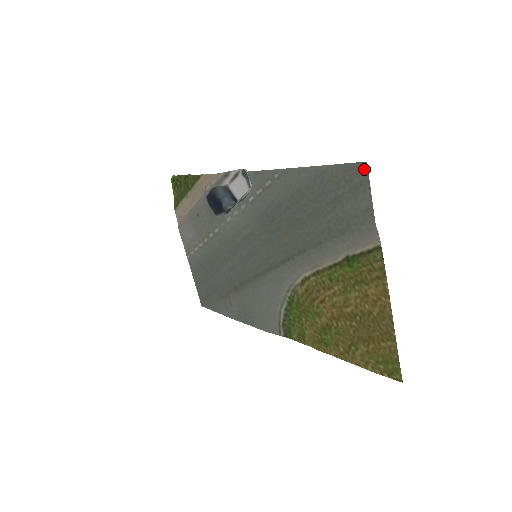
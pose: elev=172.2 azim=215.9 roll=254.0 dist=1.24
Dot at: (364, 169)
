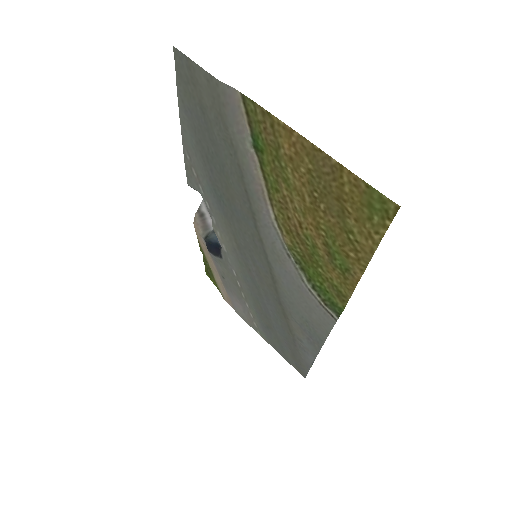
Dot at: (178, 54)
